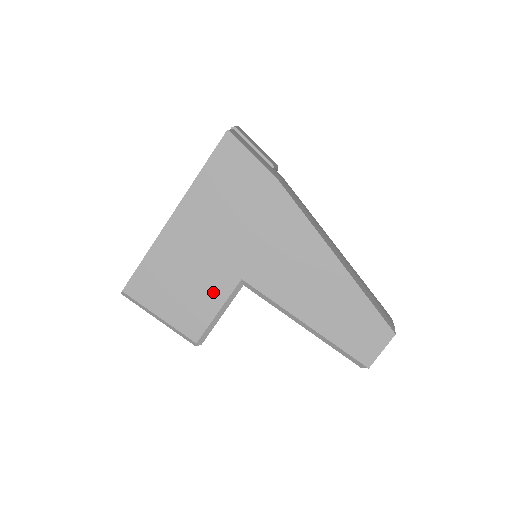
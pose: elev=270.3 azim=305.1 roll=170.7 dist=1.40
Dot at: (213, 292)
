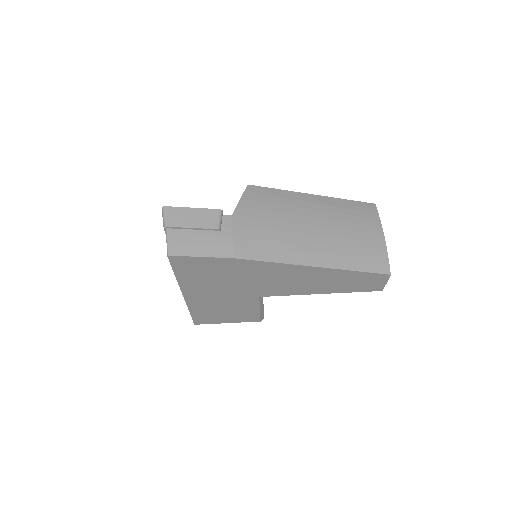
Dot at: (247, 307)
